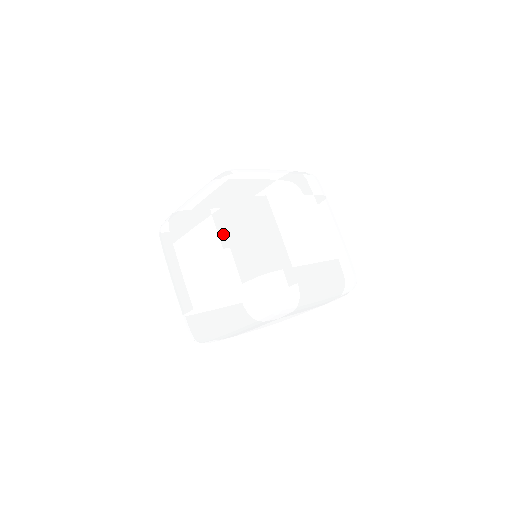
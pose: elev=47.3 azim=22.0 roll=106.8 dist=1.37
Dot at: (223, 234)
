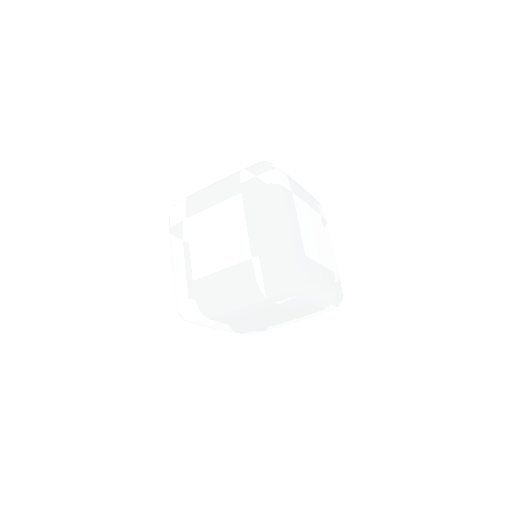
Dot at: (202, 206)
